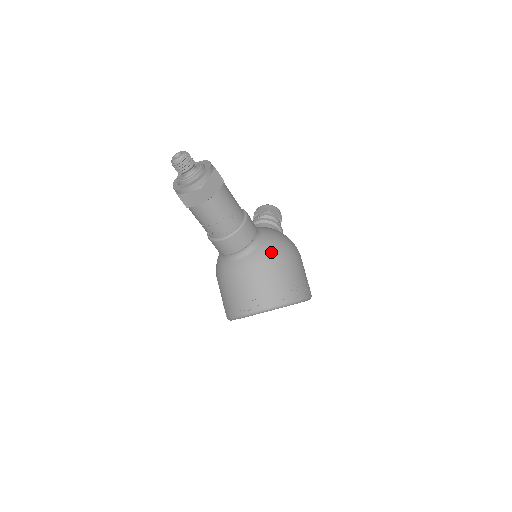
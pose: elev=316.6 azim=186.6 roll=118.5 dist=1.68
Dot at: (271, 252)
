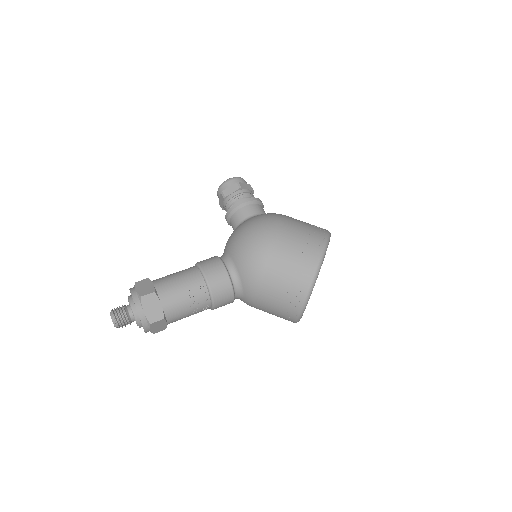
Dot at: (252, 270)
